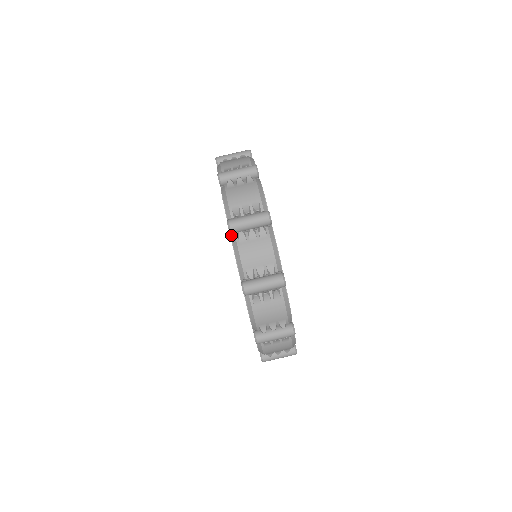
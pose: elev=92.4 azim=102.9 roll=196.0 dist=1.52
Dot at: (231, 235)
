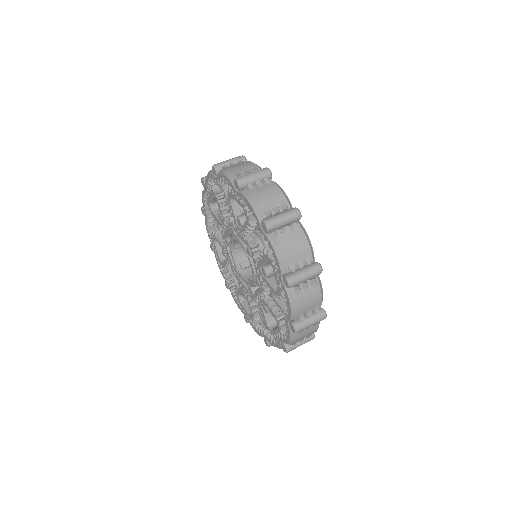
Dot at: (266, 234)
